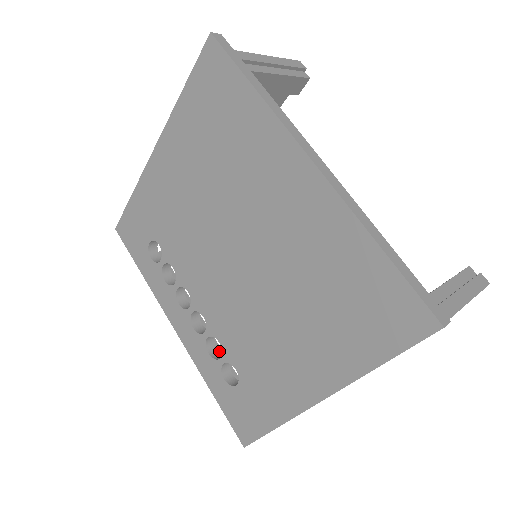
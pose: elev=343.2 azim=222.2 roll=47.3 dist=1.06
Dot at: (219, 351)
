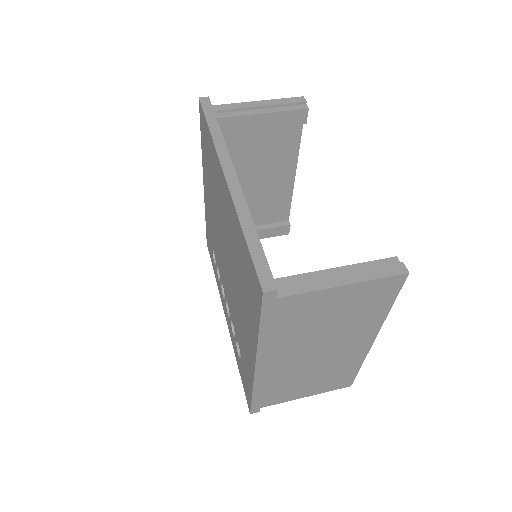
Dot at: occluded
